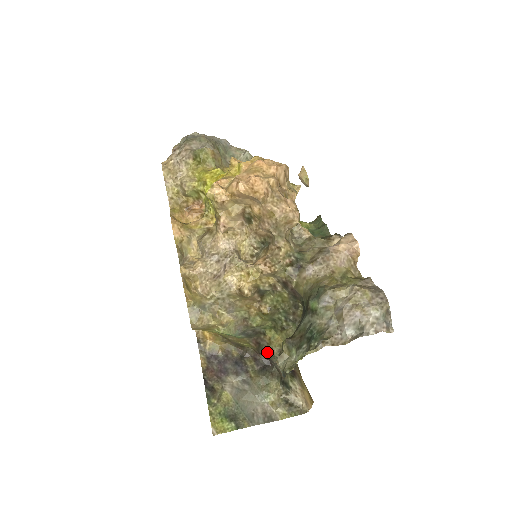
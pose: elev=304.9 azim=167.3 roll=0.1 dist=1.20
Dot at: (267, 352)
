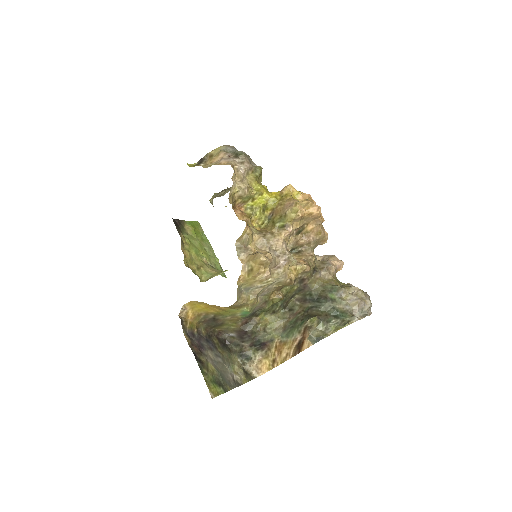
Dot at: (253, 330)
